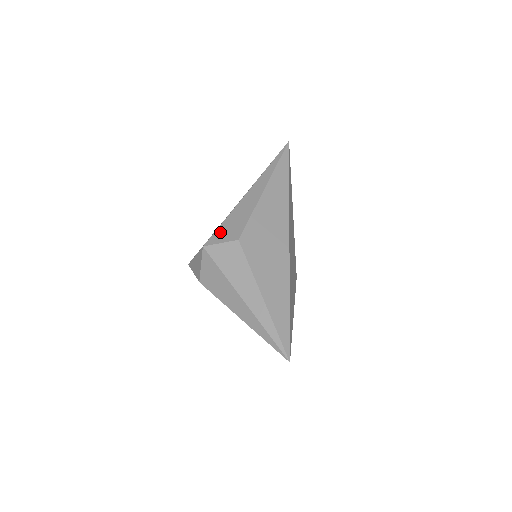
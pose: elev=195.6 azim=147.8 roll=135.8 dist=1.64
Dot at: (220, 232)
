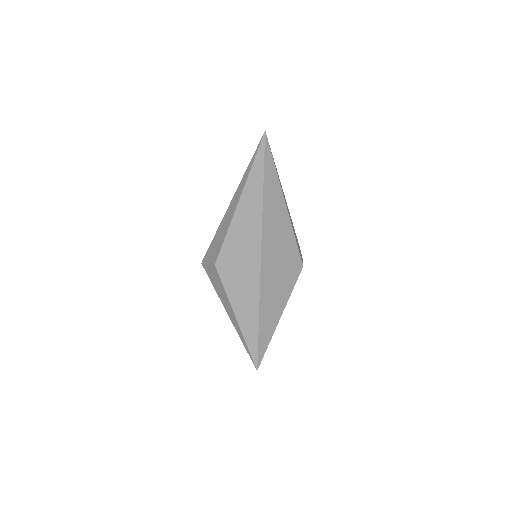
Dot at: (210, 251)
